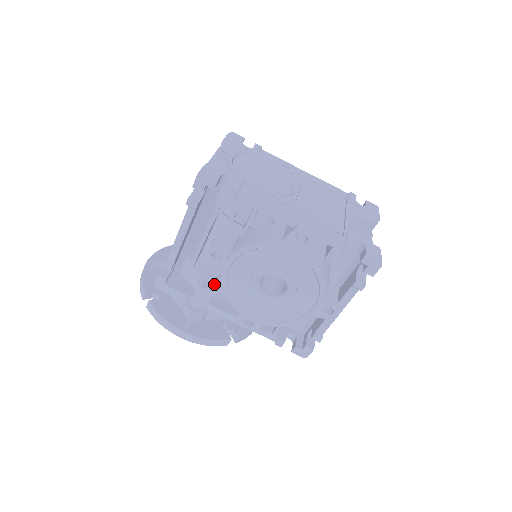
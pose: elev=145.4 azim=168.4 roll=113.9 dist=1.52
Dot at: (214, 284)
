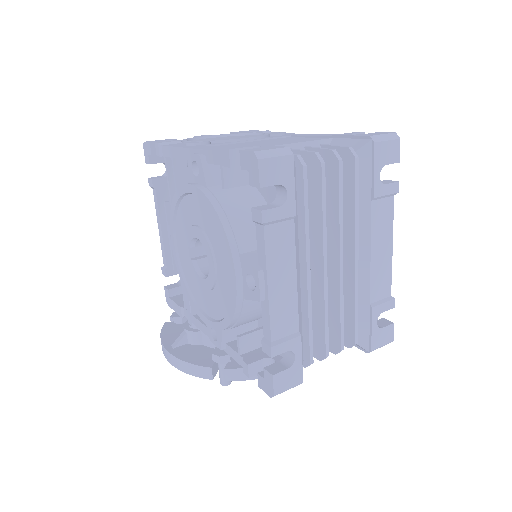
Dot at: occluded
